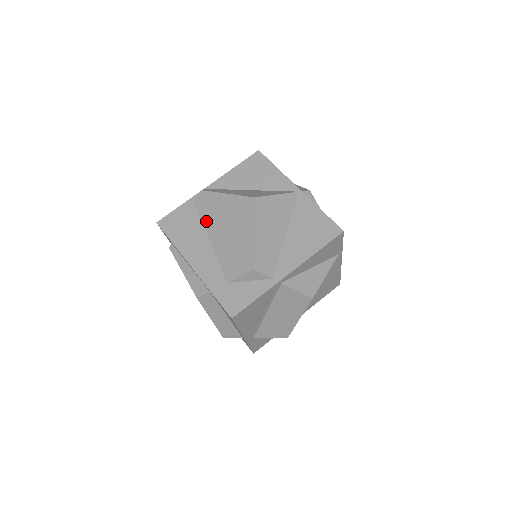
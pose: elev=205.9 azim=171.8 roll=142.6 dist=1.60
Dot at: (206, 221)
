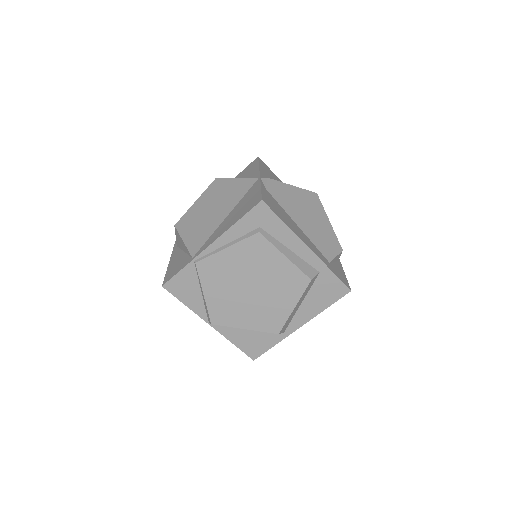
Dot at: (287, 208)
